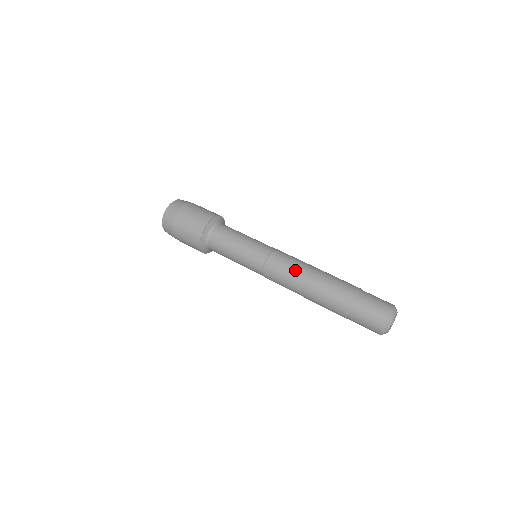
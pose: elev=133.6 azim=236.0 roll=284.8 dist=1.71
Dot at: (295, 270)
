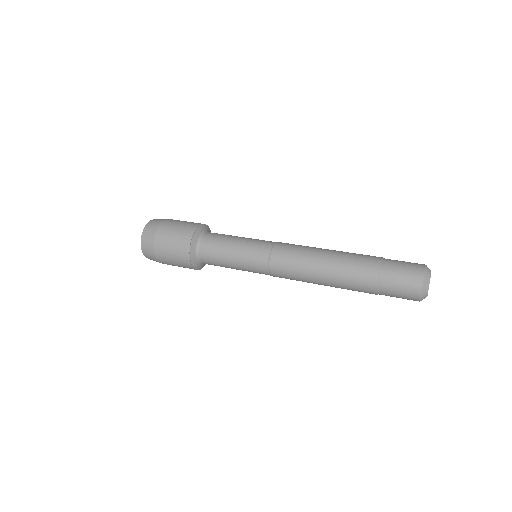
Dot at: occluded
